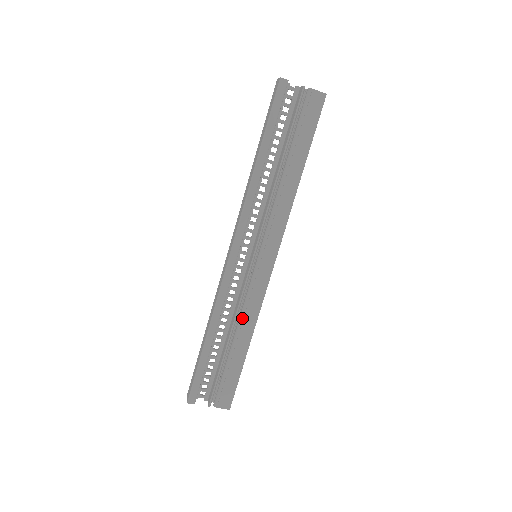
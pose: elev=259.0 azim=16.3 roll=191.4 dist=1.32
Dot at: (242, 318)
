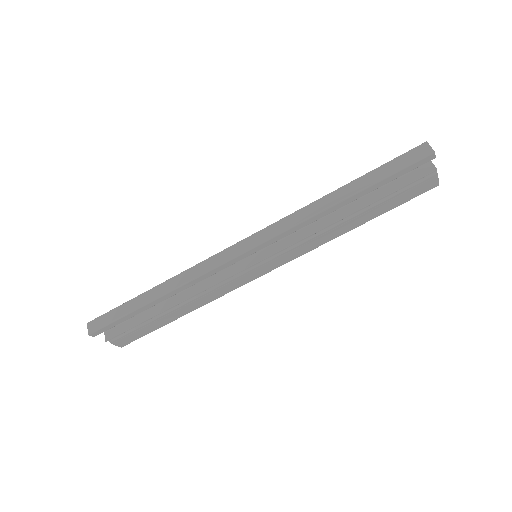
Dot at: (200, 297)
